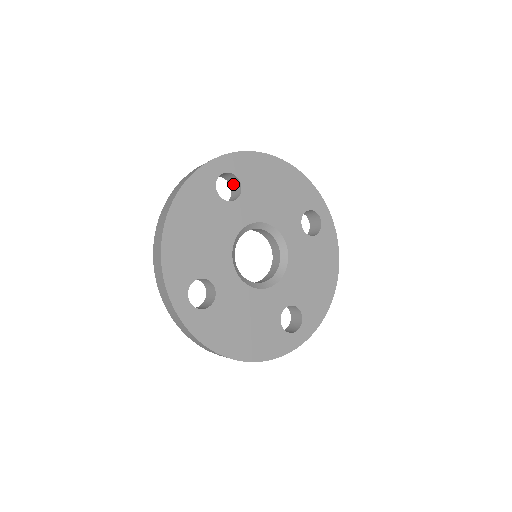
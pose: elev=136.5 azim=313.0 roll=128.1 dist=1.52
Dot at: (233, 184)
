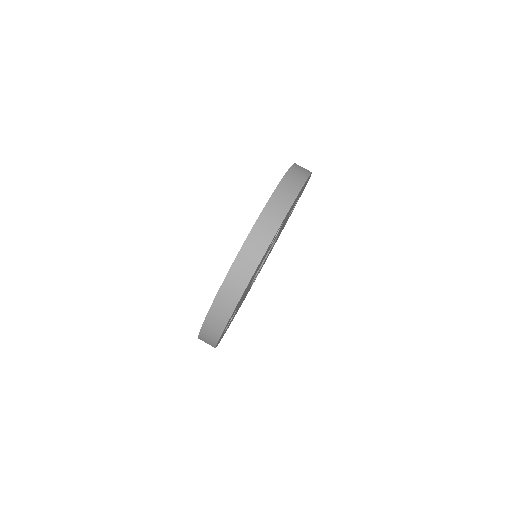
Dot at: occluded
